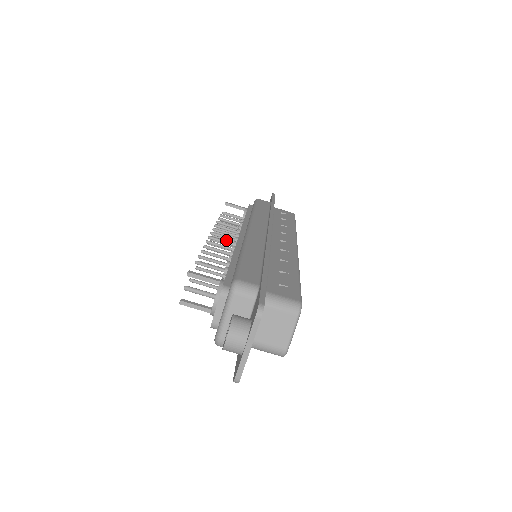
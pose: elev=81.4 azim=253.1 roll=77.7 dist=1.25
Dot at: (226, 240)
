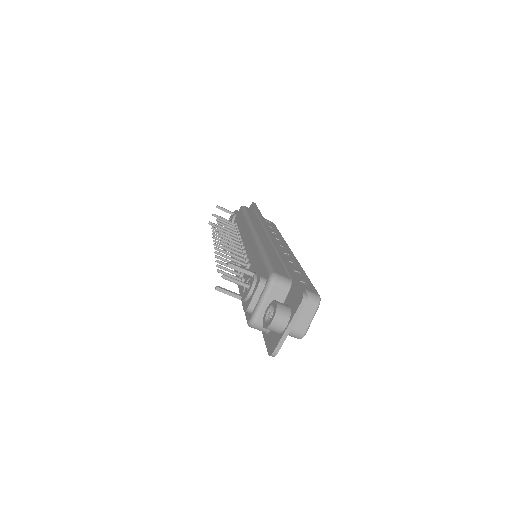
Dot at: occluded
